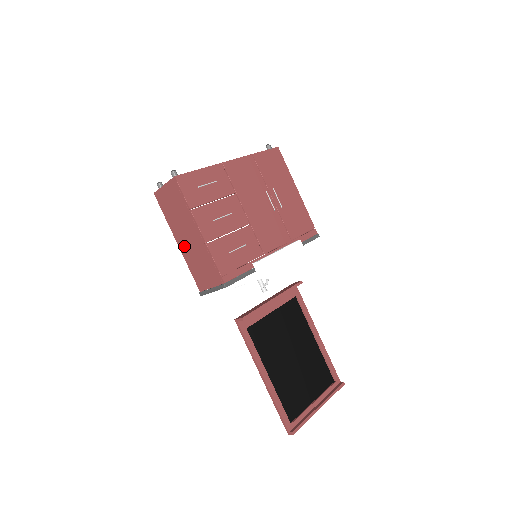
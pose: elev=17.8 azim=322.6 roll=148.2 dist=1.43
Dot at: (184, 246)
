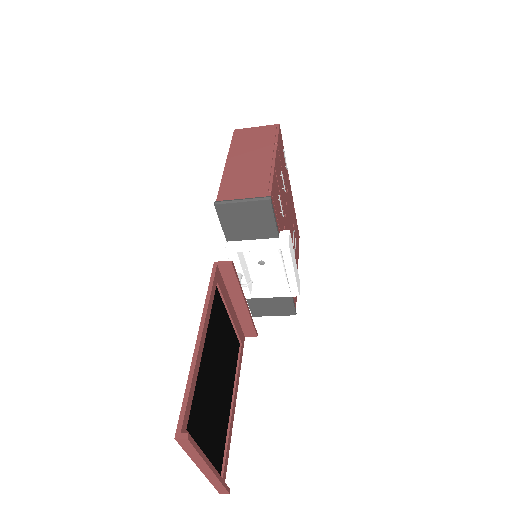
Dot at: (235, 165)
